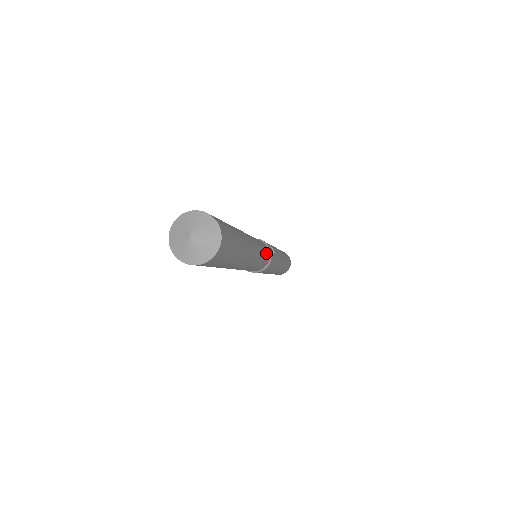
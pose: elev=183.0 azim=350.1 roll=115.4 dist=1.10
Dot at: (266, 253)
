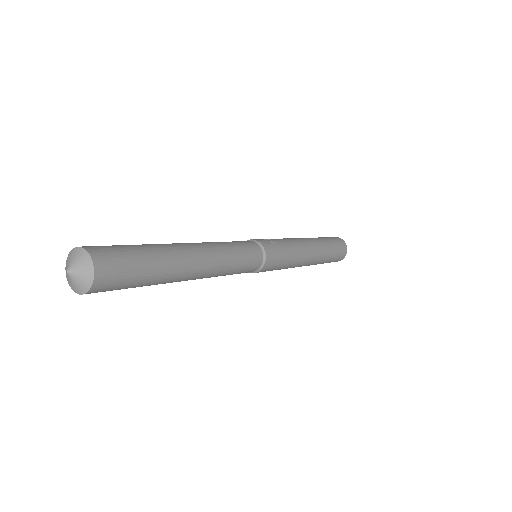
Dot at: (247, 249)
